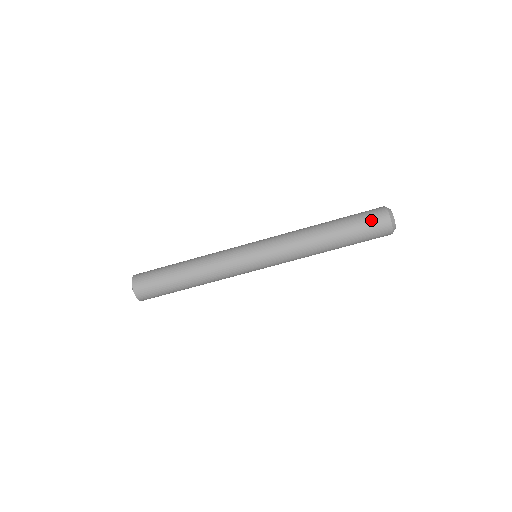
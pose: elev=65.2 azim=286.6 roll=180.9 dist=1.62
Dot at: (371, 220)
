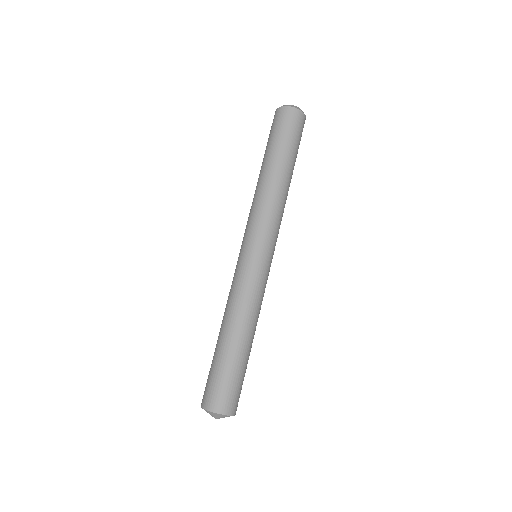
Dot at: (281, 124)
